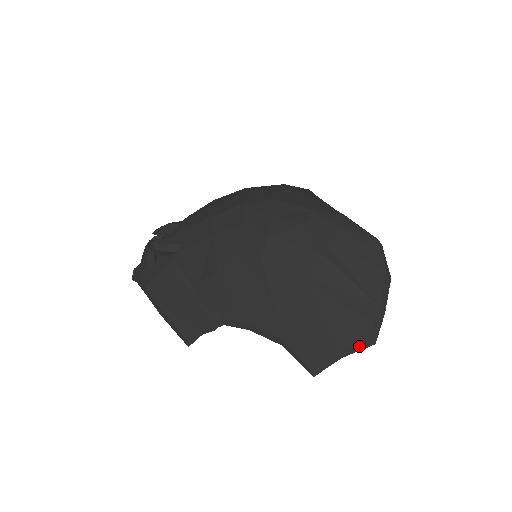
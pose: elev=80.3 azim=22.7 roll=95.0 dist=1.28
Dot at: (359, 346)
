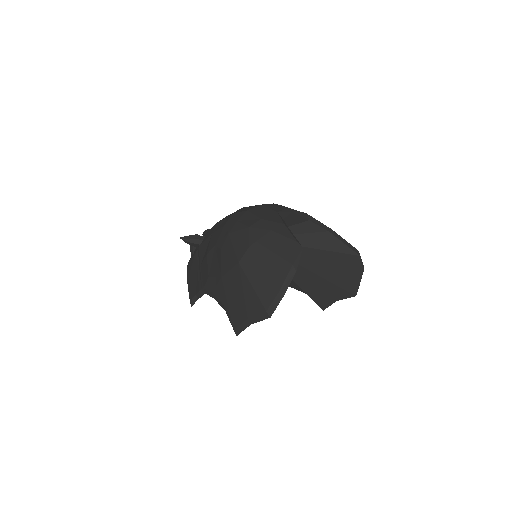
Dot at: (261, 317)
